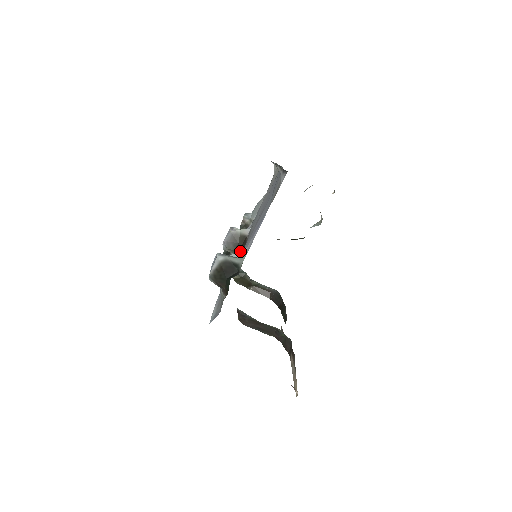
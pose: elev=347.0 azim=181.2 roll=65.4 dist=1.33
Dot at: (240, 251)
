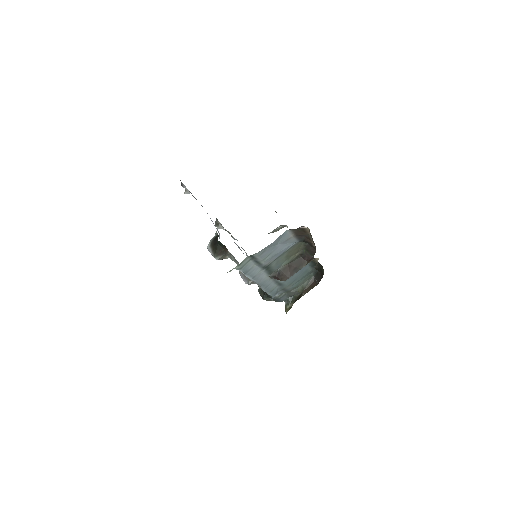
Dot at: occluded
